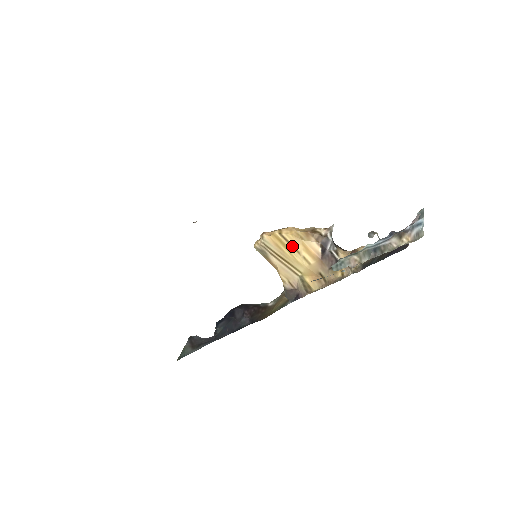
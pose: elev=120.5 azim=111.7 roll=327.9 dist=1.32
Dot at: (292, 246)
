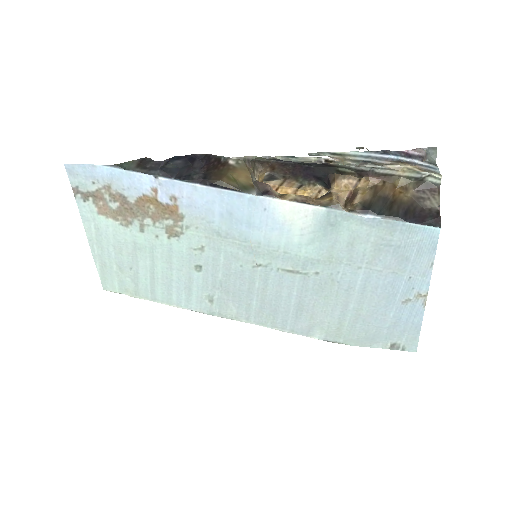
Dot at: occluded
